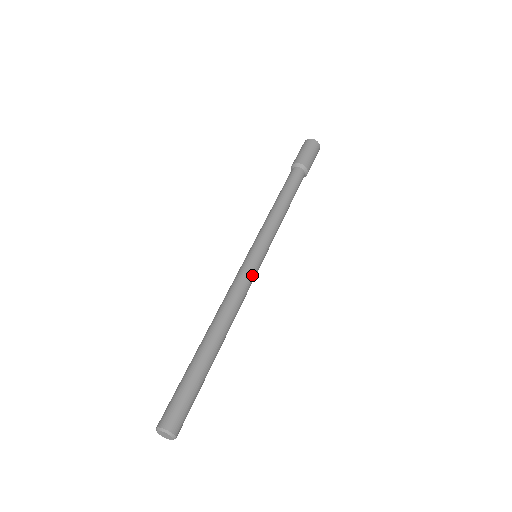
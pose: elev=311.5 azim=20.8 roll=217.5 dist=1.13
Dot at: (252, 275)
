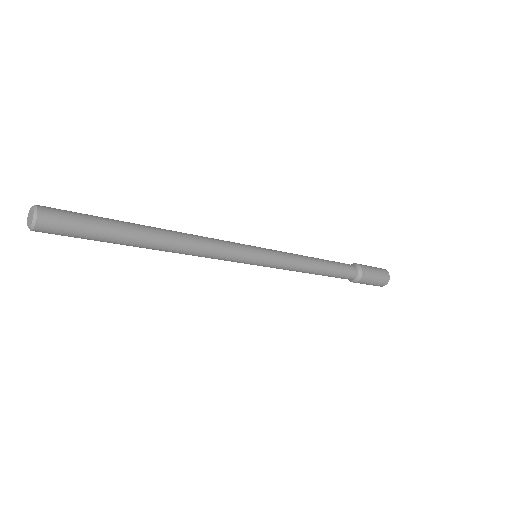
Dot at: (233, 243)
